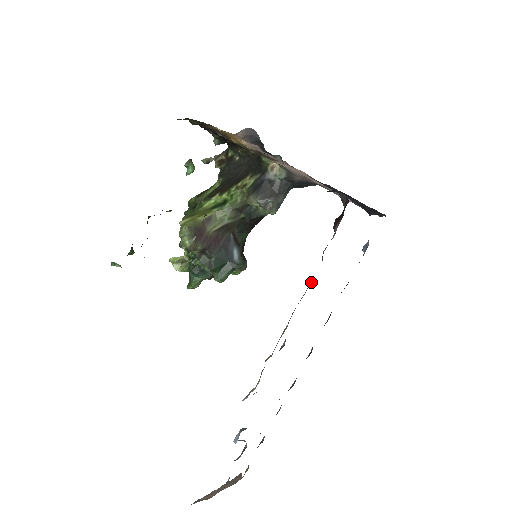
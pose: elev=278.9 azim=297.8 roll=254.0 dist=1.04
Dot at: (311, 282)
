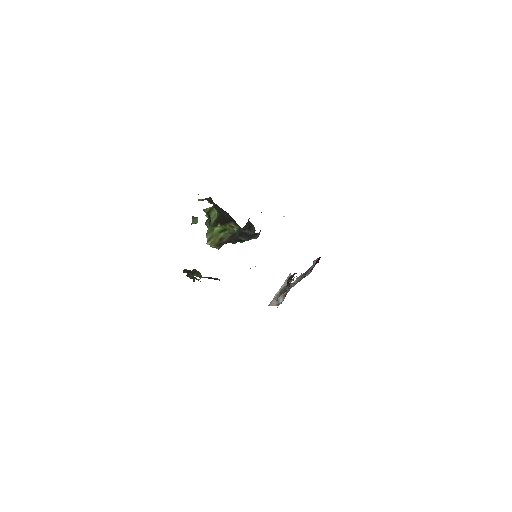
Dot at: occluded
